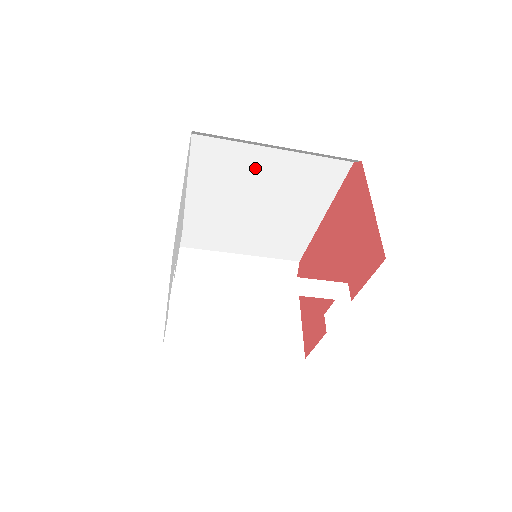
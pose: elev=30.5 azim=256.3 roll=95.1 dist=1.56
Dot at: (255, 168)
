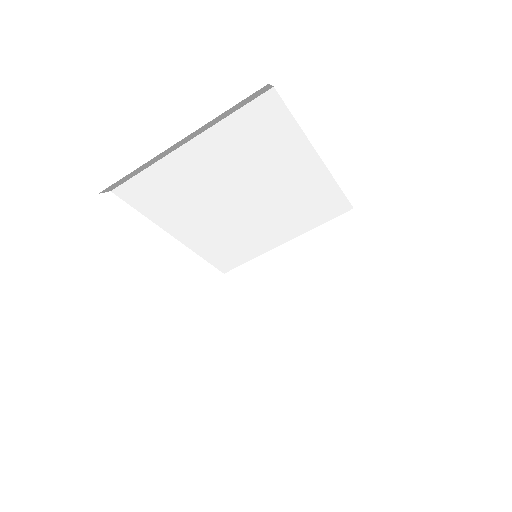
Dot at: (195, 172)
